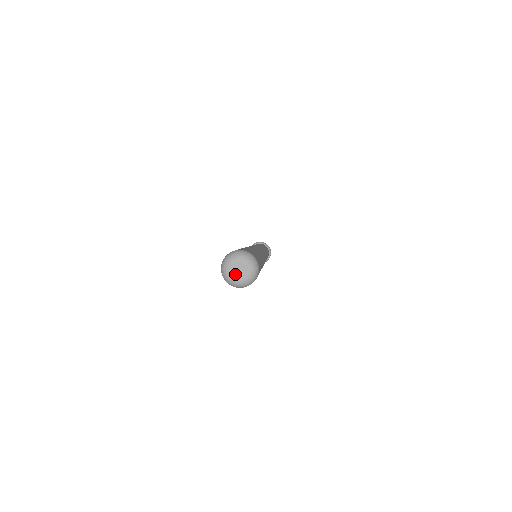
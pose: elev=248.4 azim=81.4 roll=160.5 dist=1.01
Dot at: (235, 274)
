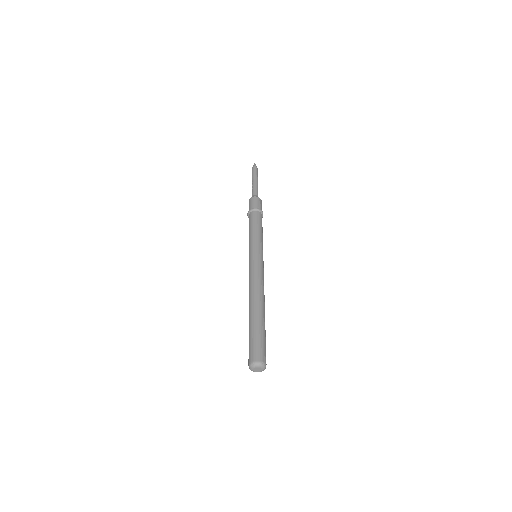
Dot at: (255, 371)
